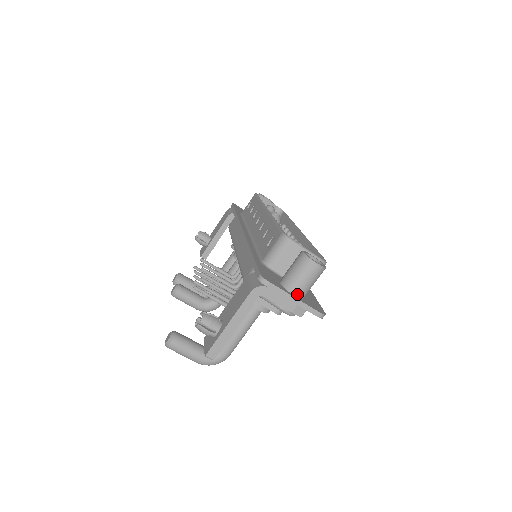
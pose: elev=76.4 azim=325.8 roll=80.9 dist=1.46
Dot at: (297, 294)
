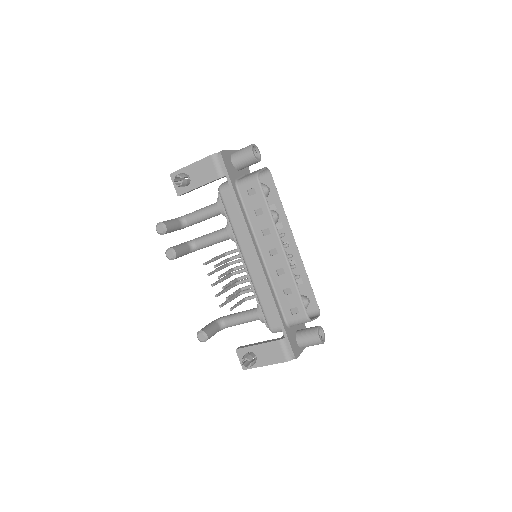
Dot at: (304, 347)
